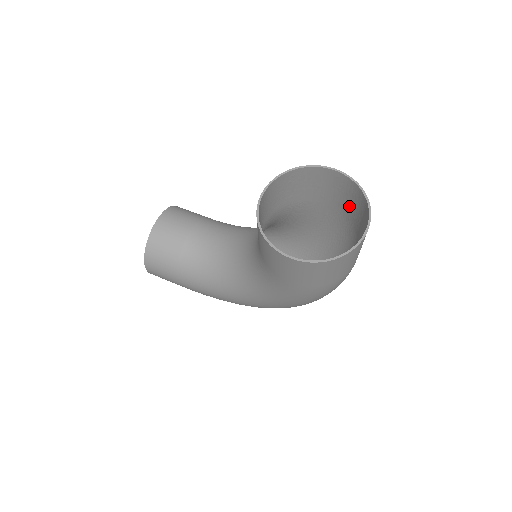
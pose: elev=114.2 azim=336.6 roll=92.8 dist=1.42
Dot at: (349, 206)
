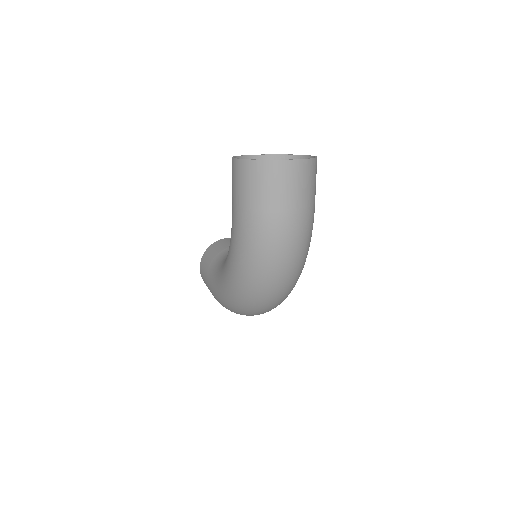
Dot at: occluded
